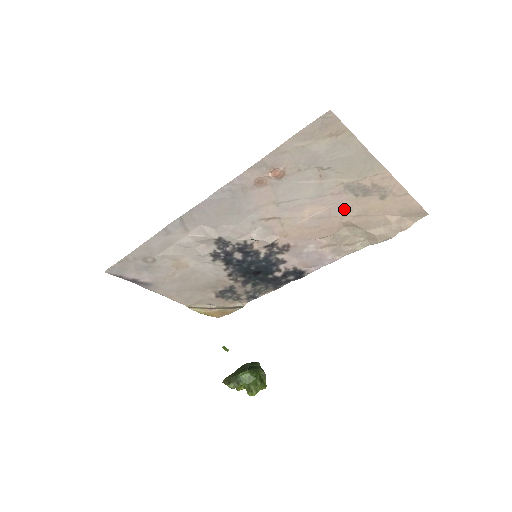
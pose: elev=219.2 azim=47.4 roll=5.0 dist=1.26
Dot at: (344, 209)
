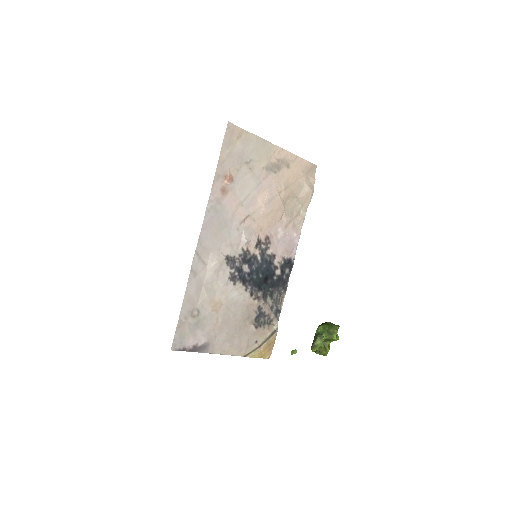
Dot at: (276, 187)
